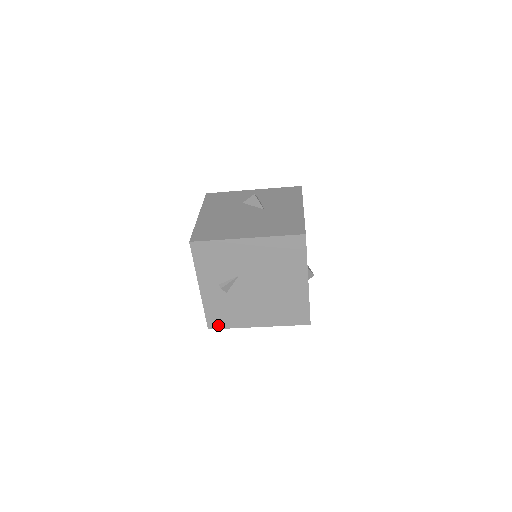
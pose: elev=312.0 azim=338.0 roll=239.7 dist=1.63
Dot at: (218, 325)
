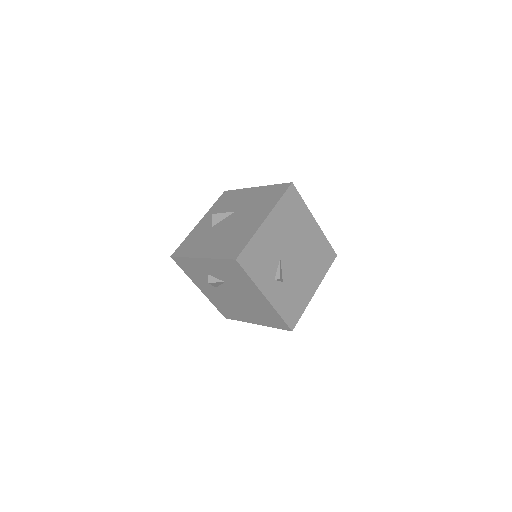
Dot at: (295, 319)
